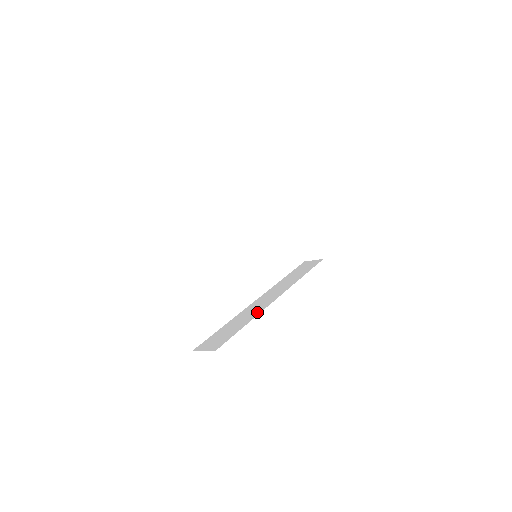
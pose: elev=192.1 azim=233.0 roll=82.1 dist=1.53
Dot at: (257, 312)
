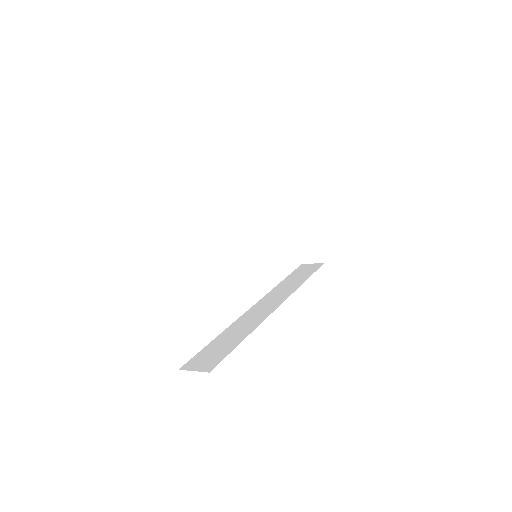
Dot at: (255, 324)
